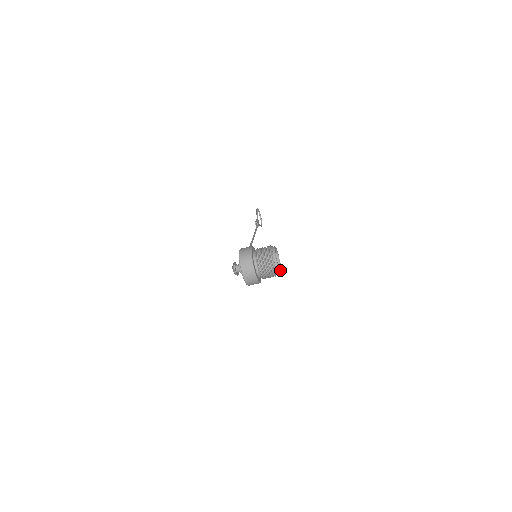
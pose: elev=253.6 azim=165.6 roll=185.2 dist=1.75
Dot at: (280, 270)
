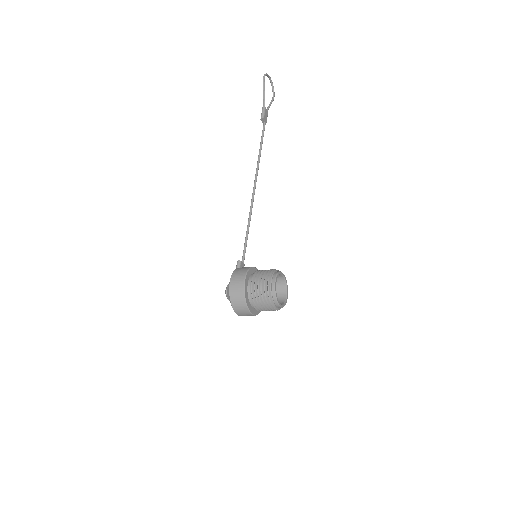
Dot at: (286, 296)
